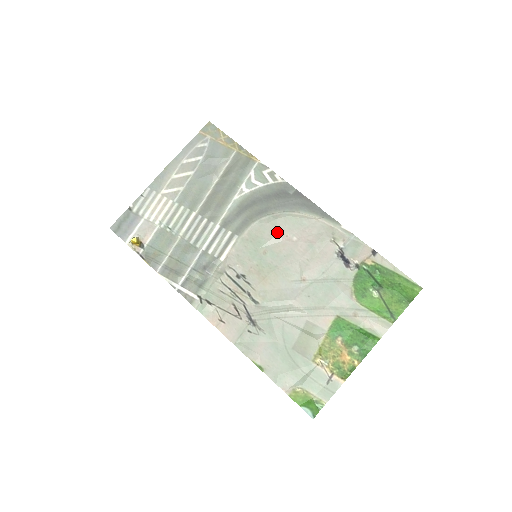
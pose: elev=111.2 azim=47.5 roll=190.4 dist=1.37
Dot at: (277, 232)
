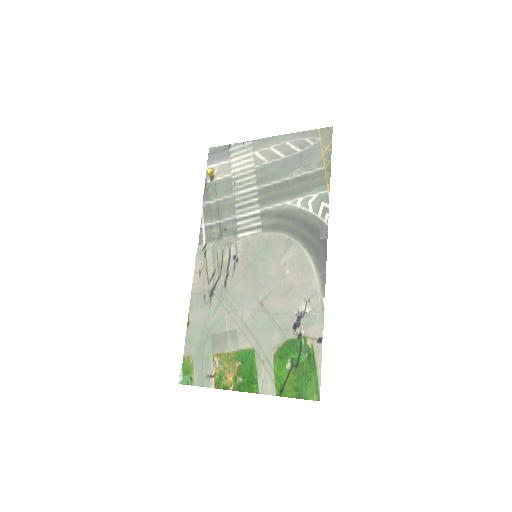
Dot at: (282, 255)
